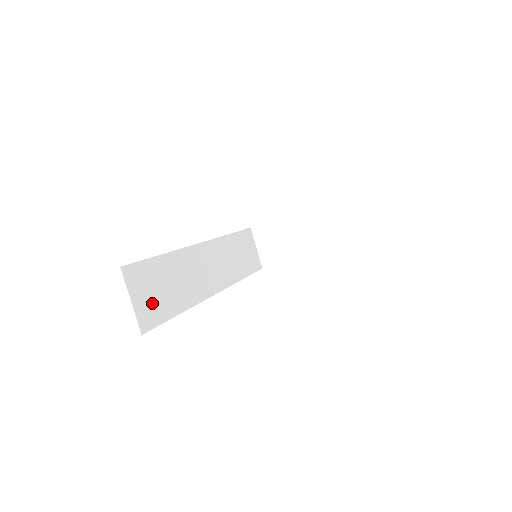
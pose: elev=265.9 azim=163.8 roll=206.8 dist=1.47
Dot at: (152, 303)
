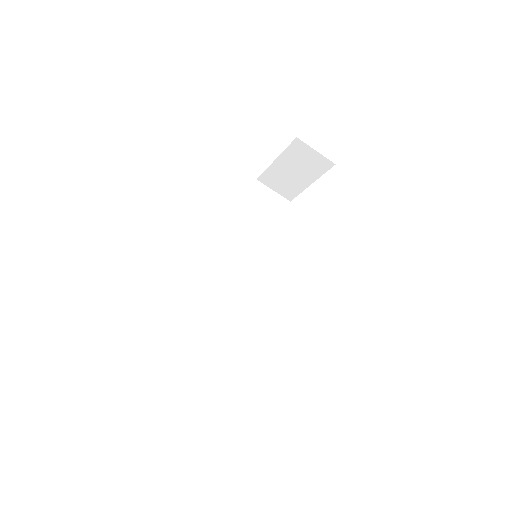
Dot at: (207, 351)
